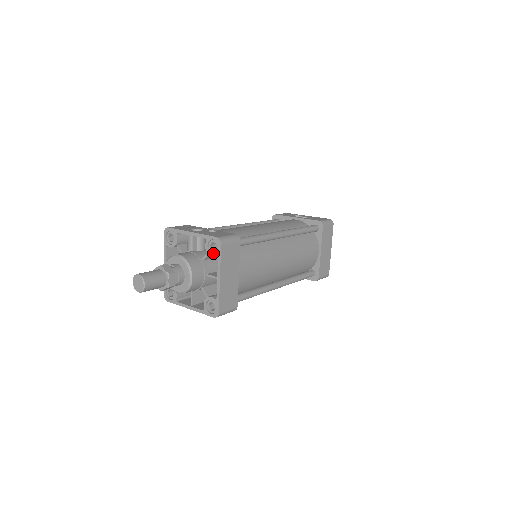
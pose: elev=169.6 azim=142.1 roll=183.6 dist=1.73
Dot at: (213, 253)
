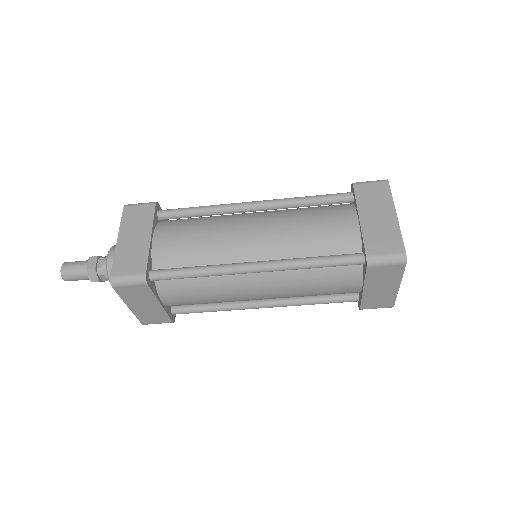
Dot at: occluded
